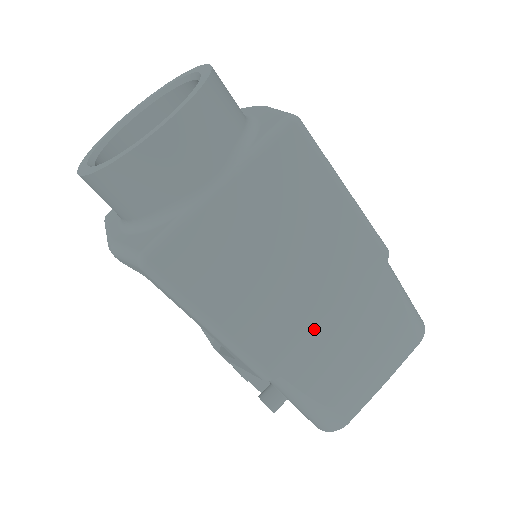
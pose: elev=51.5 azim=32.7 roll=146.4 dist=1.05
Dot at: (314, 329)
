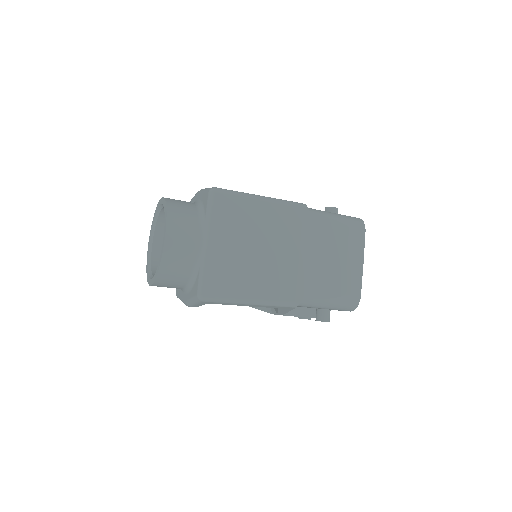
Dot at: (299, 267)
